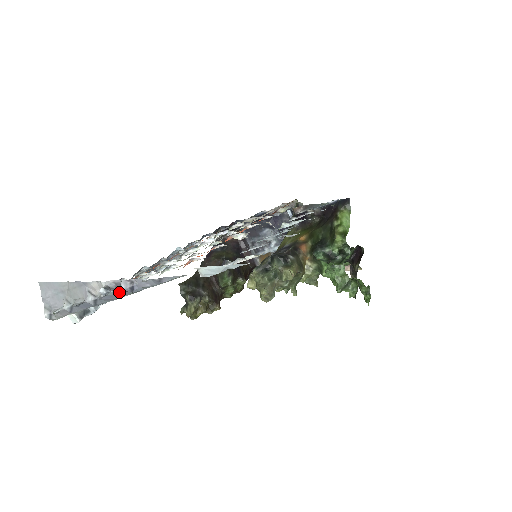
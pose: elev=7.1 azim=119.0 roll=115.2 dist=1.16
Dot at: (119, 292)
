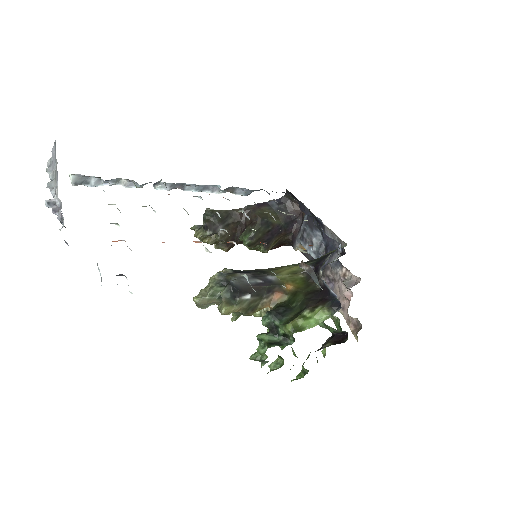
Dot at: occluded
